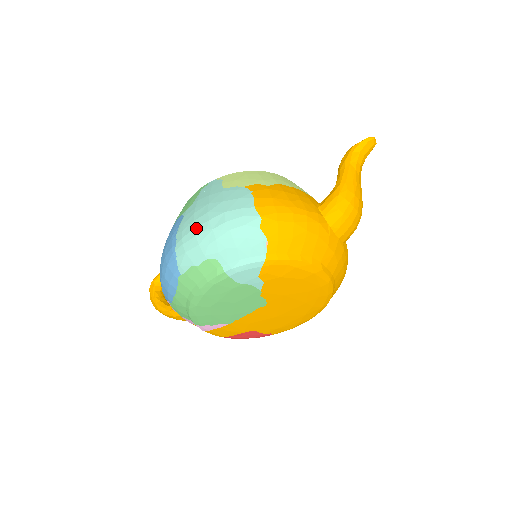
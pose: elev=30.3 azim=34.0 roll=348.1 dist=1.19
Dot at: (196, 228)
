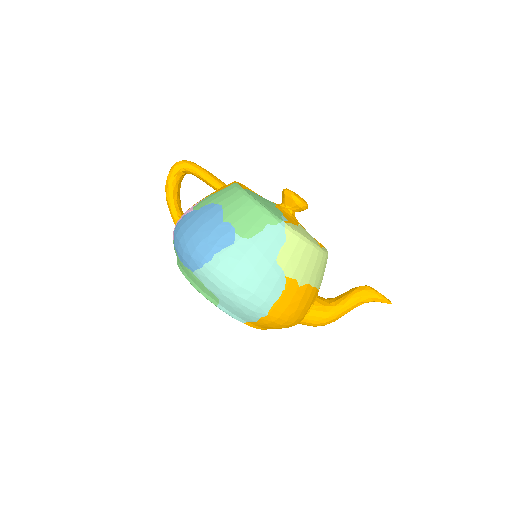
Dot at: (228, 279)
